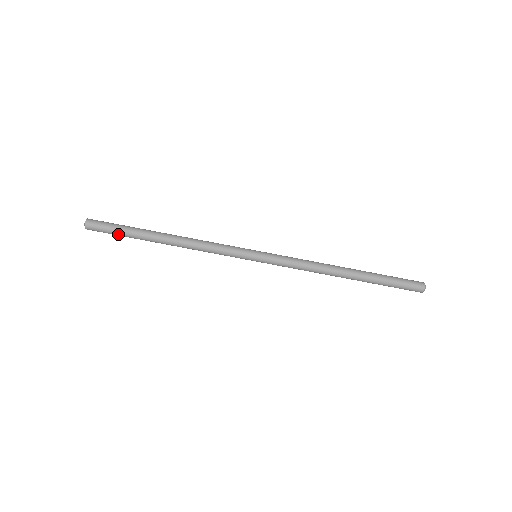
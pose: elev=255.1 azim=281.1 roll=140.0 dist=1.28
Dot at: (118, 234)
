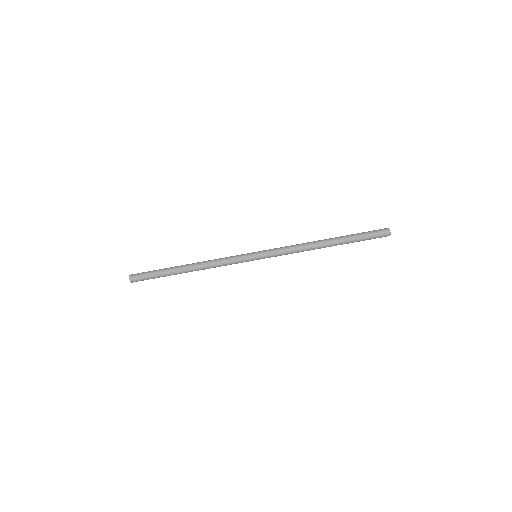
Dot at: (154, 277)
